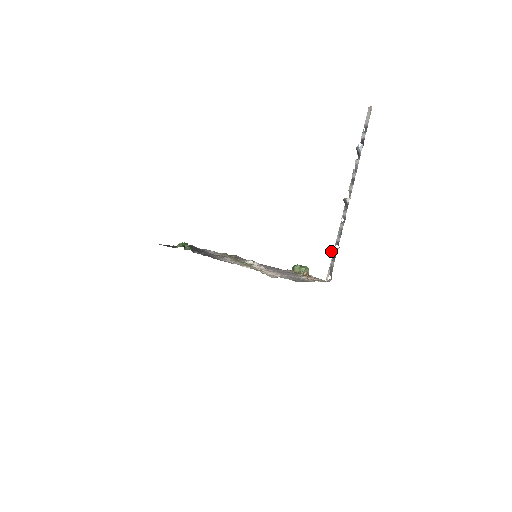
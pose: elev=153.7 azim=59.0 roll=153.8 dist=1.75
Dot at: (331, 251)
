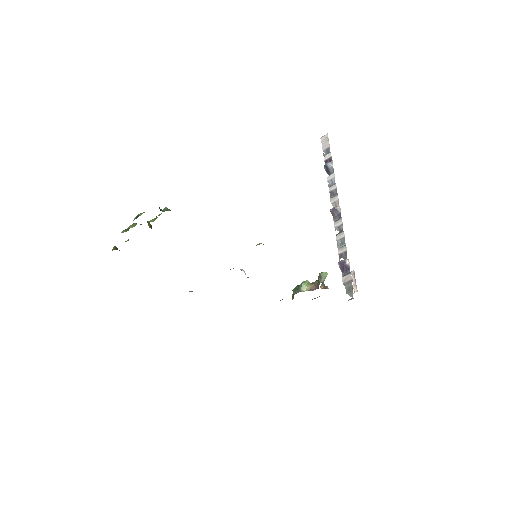
Dot at: (340, 263)
